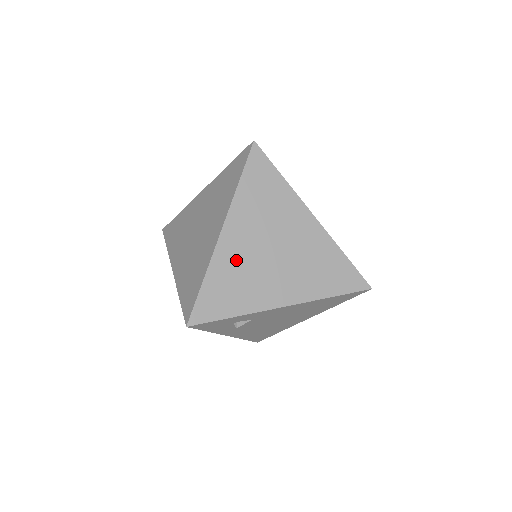
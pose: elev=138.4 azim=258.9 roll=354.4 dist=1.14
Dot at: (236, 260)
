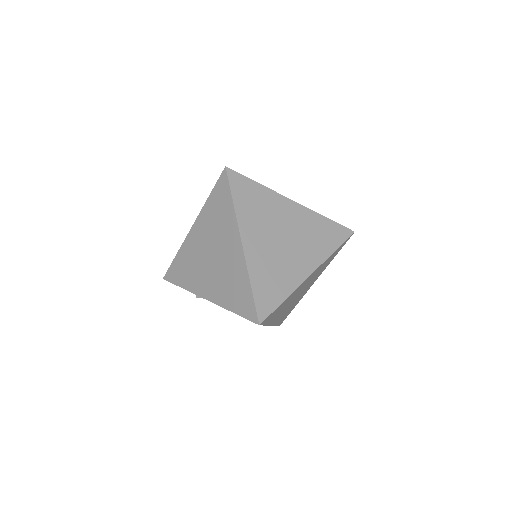
Dot at: (193, 251)
